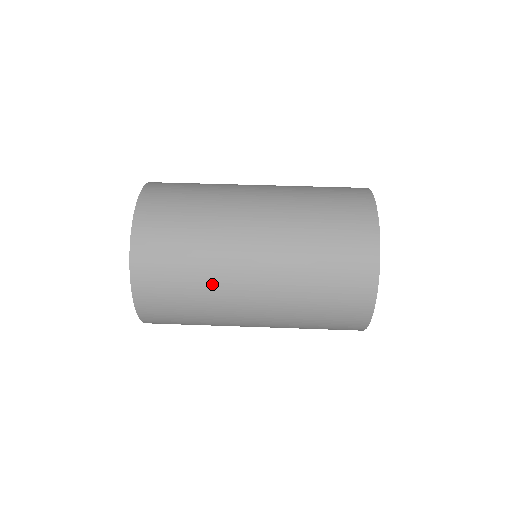
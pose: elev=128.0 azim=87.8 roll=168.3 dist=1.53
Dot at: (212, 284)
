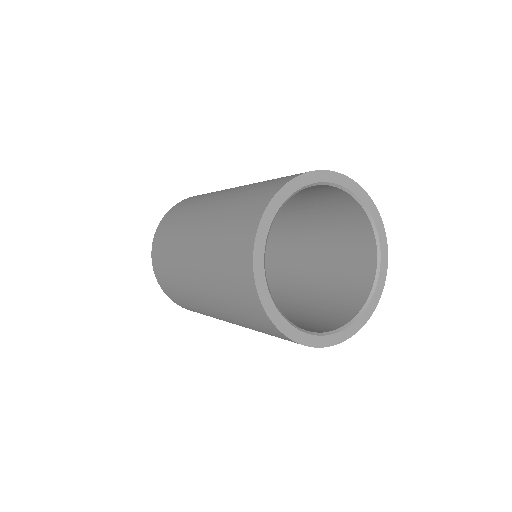
Dot at: (192, 210)
